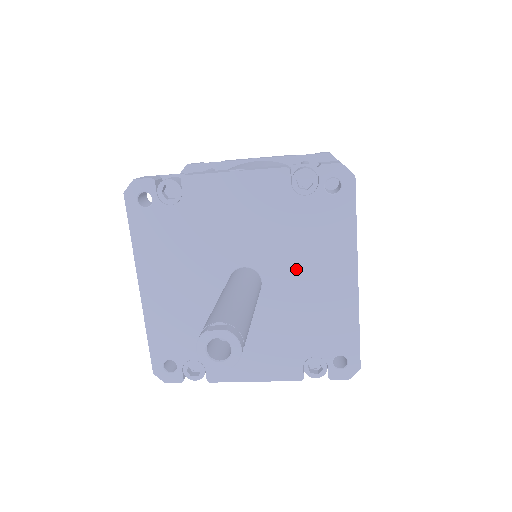
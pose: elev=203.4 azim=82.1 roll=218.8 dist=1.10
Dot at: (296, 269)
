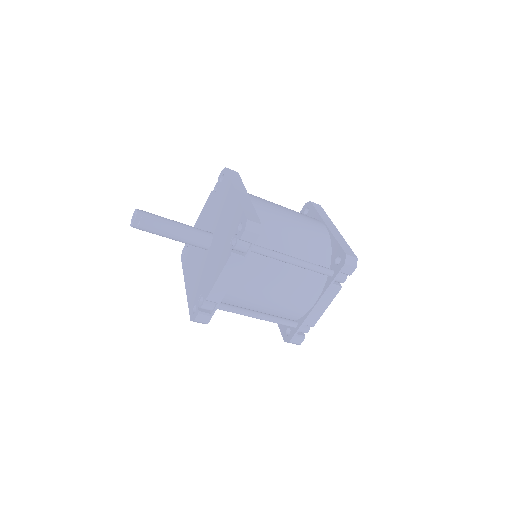
Dot at: (220, 215)
